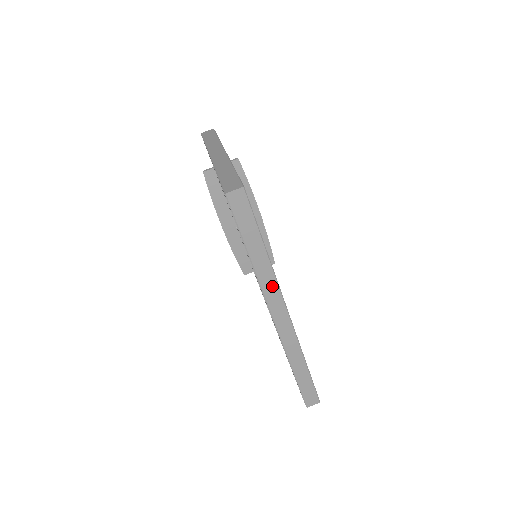
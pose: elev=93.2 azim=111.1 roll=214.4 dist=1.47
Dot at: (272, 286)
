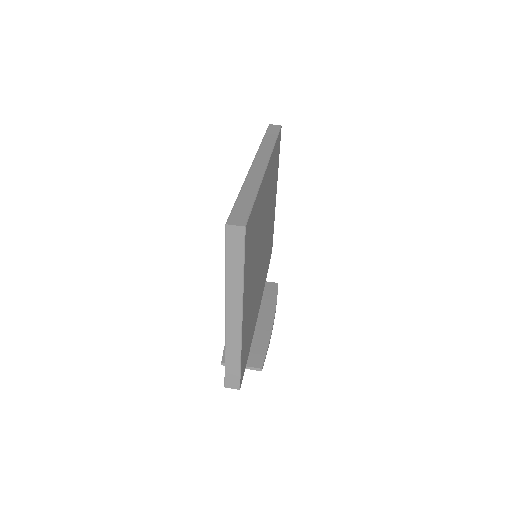
Dot at: (267, 152)
